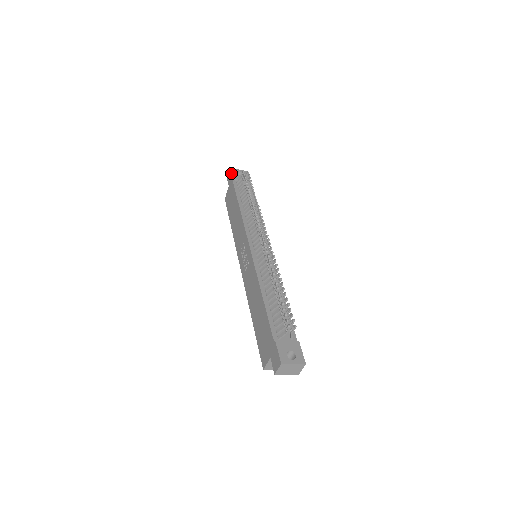
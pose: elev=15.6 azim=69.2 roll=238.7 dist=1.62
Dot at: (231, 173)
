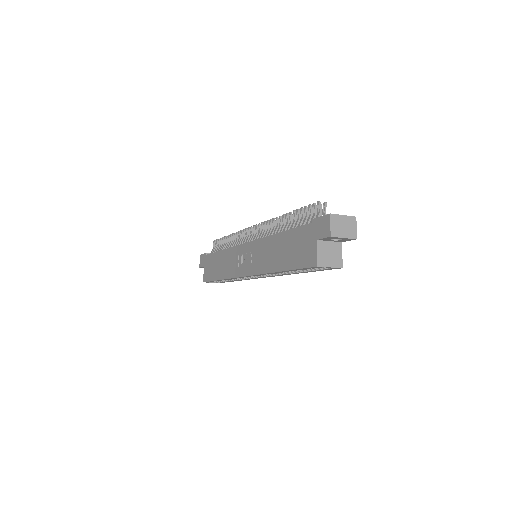
Dot at: (202, 254)
